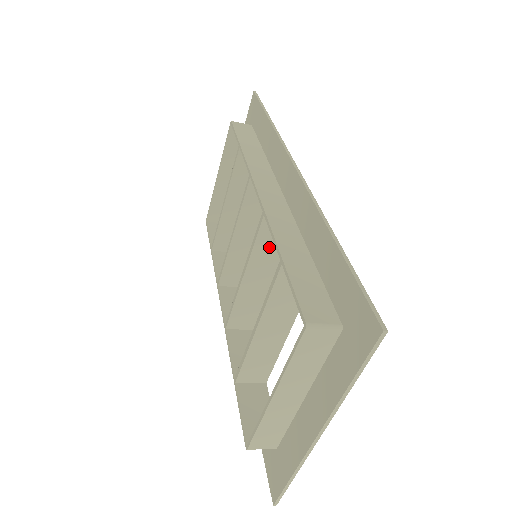
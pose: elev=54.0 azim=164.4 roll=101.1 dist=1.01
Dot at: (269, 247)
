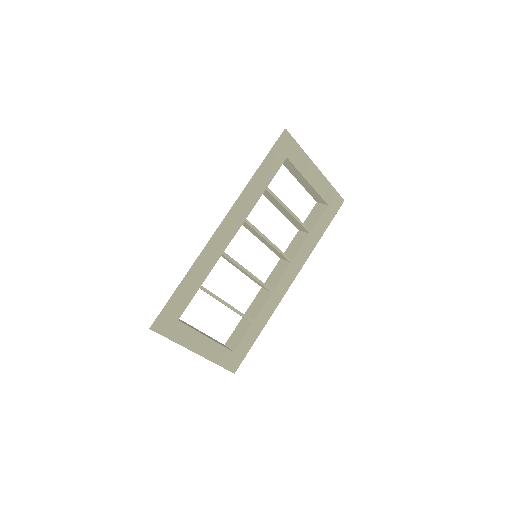
Dot at: (230, 261)
